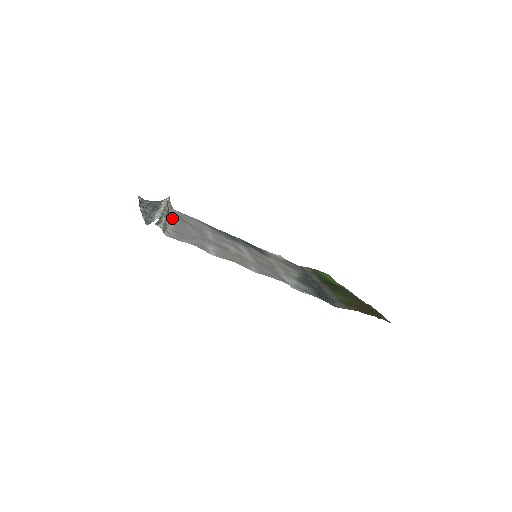
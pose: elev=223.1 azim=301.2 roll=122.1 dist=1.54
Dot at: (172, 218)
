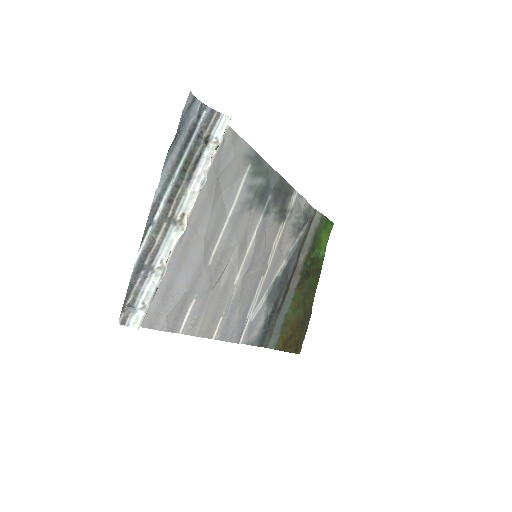
Dot at: occluded
